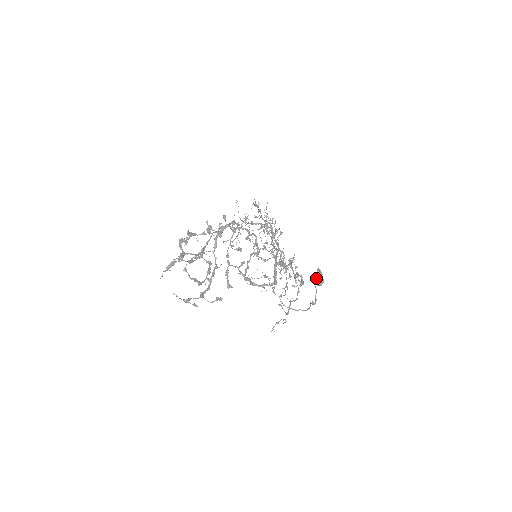
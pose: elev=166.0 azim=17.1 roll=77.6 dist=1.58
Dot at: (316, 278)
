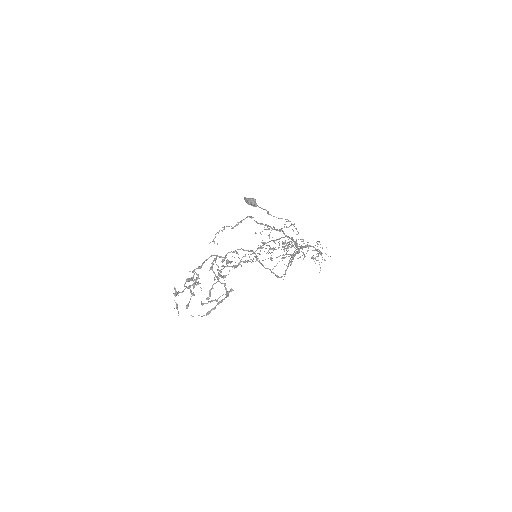
Dot at: occluded
